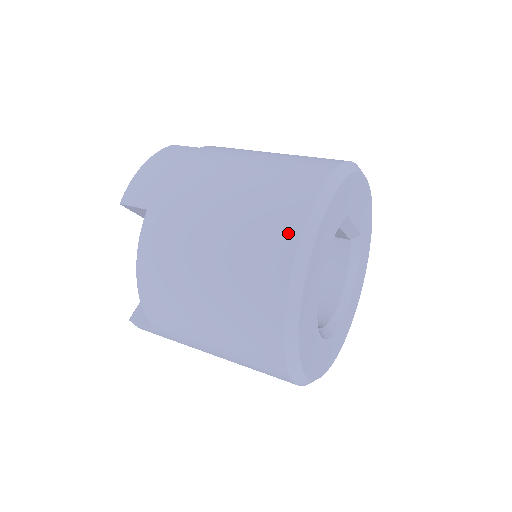
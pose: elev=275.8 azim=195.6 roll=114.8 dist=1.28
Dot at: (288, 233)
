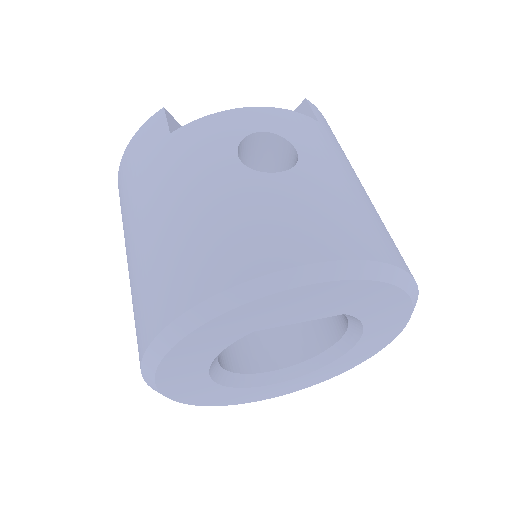
Dot at: occluded
